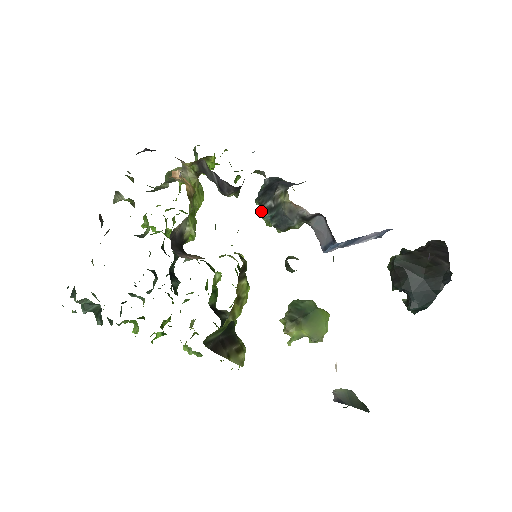
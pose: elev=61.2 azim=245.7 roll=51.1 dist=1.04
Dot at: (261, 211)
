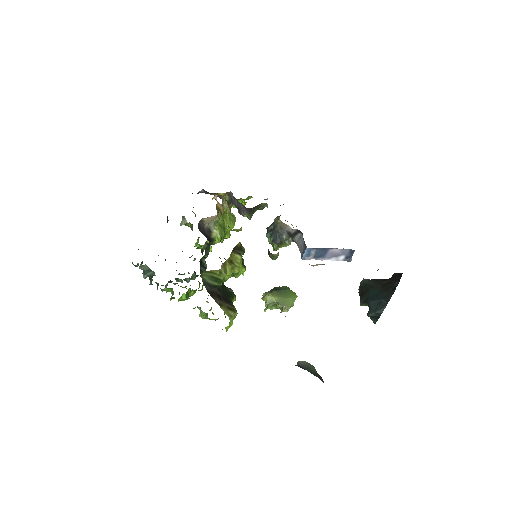
Dot at: occluded
